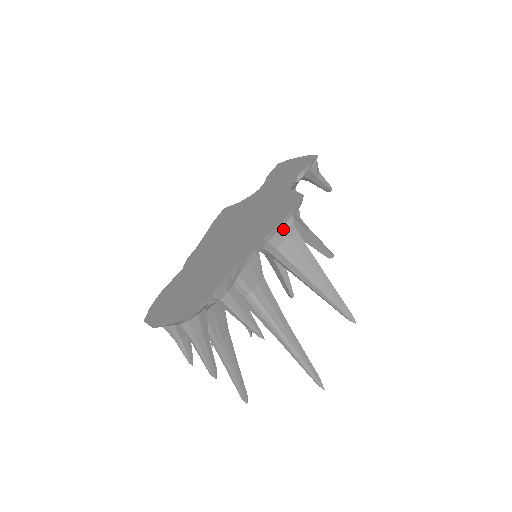
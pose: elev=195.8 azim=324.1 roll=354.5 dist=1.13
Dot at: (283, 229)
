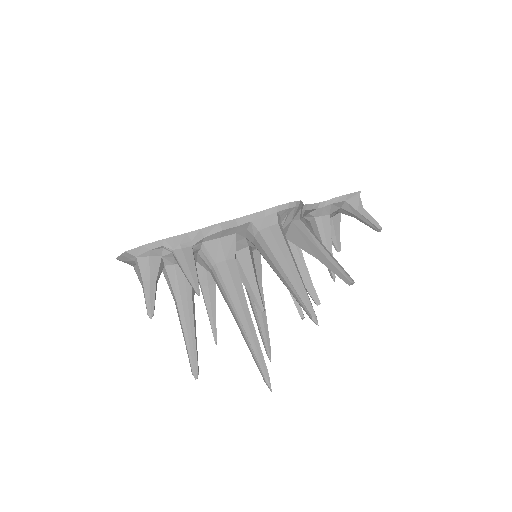
Dot at: (263, 220)
